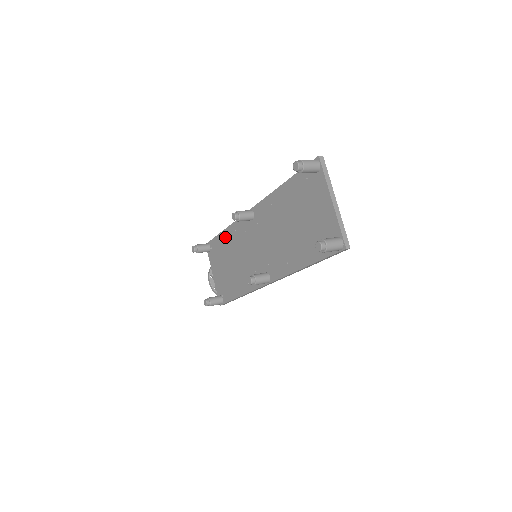
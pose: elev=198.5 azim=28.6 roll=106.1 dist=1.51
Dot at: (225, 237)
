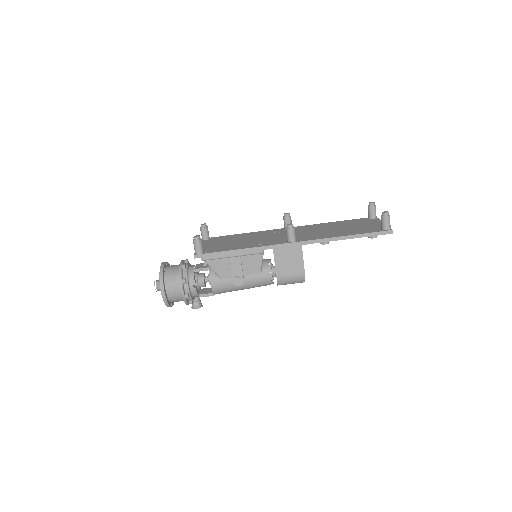
Dot at: (241, 235)
